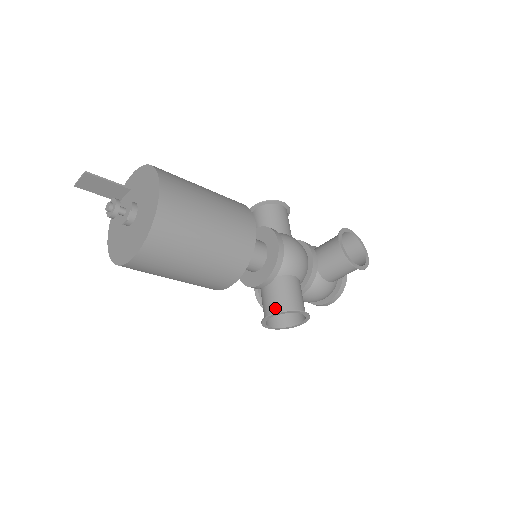
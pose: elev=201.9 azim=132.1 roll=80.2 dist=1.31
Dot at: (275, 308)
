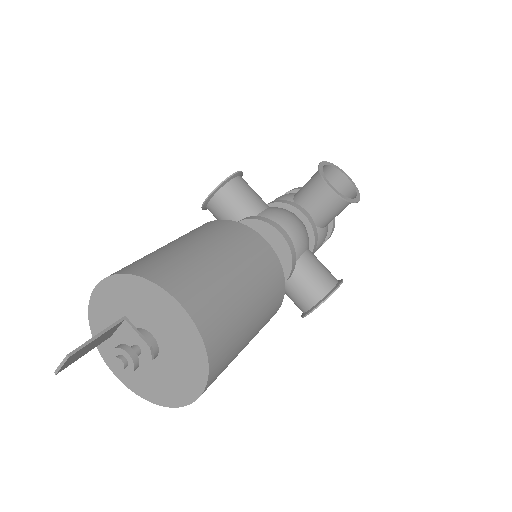
Dot at: (314, 299)
